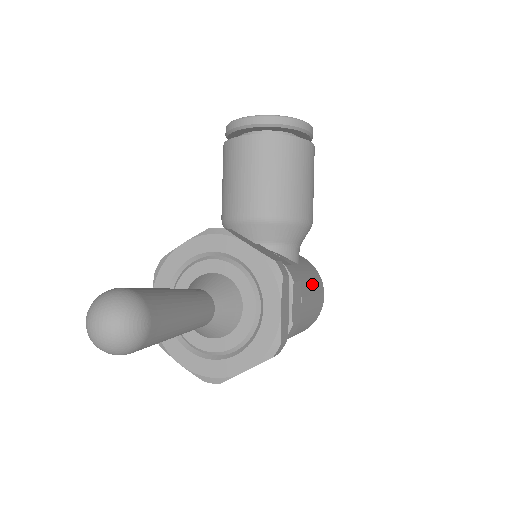
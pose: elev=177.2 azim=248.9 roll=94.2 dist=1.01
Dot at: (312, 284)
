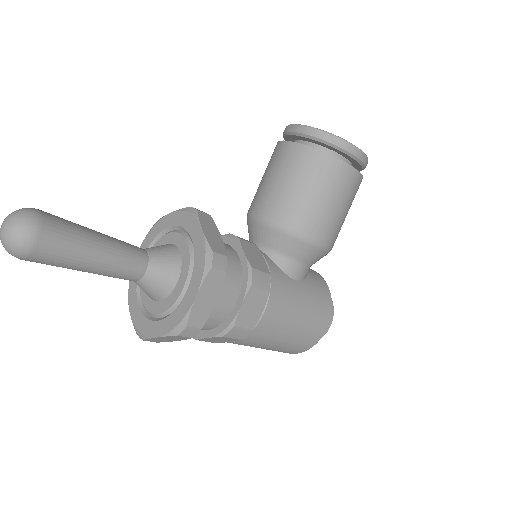
Dot at: (303, 306)
